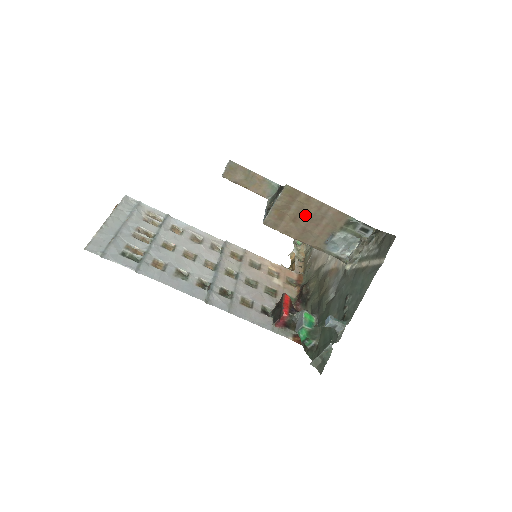
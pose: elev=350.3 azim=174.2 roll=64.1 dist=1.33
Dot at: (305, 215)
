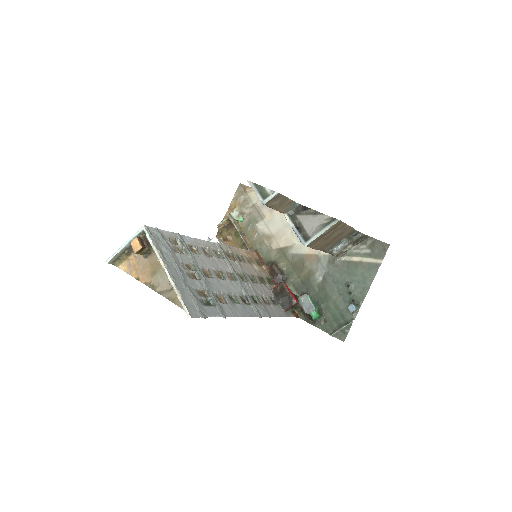
Dot at: (334, 235)
